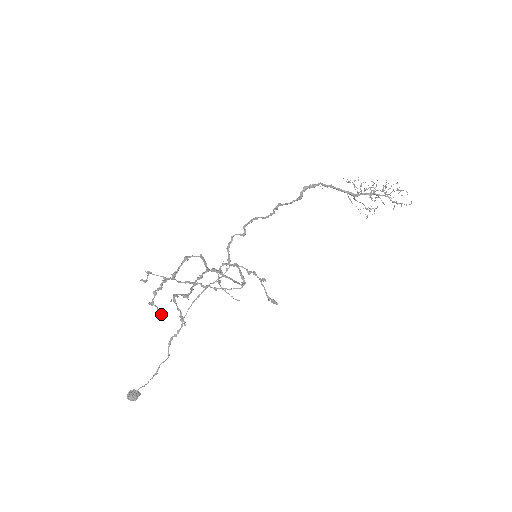
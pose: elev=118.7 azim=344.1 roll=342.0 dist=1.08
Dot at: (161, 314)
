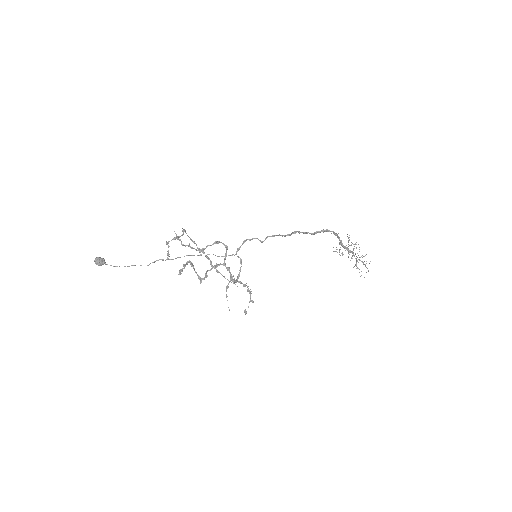
Dot at: (169, 256)
